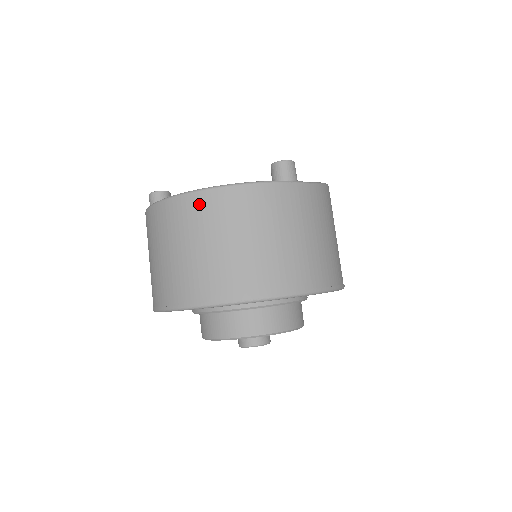
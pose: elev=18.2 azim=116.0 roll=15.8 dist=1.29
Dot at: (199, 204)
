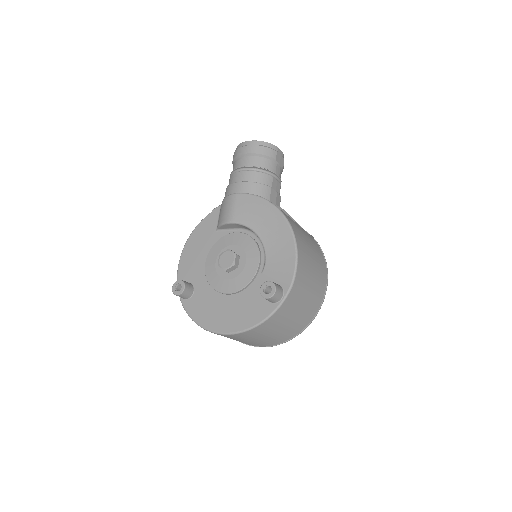
Dot at: occluded
